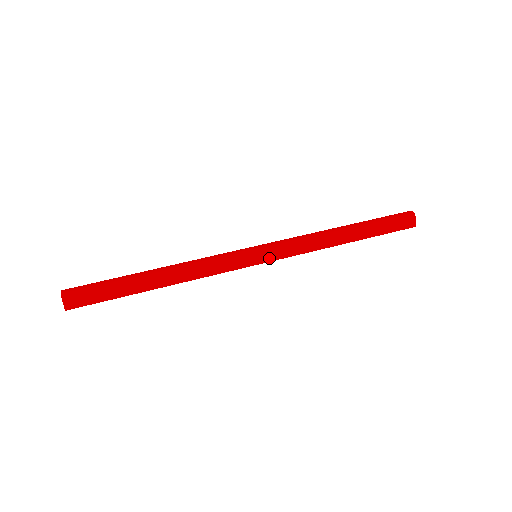
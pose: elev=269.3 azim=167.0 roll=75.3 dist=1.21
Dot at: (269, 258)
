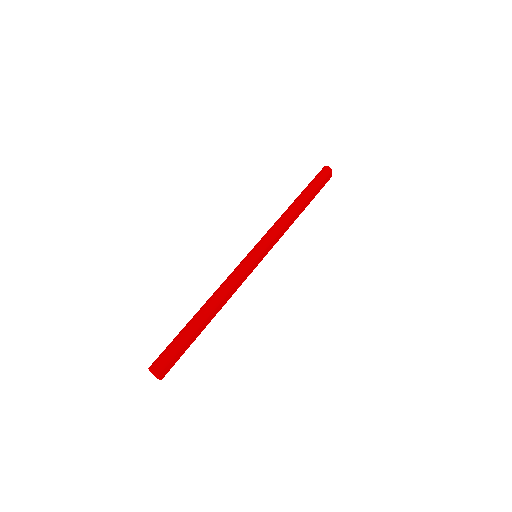
Dot at: (266, 254)
